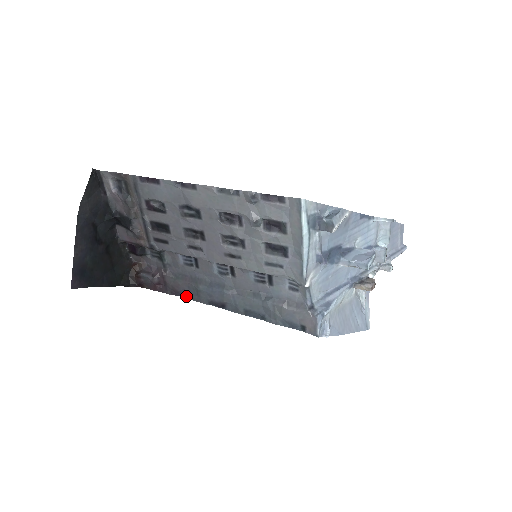
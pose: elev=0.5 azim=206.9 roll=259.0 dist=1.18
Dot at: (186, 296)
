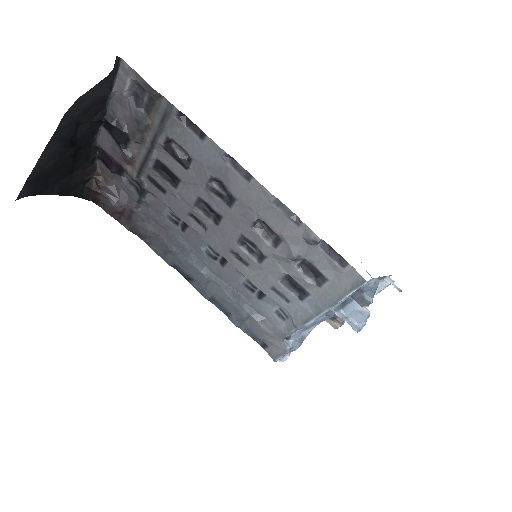
Dot at: (148, 242)
